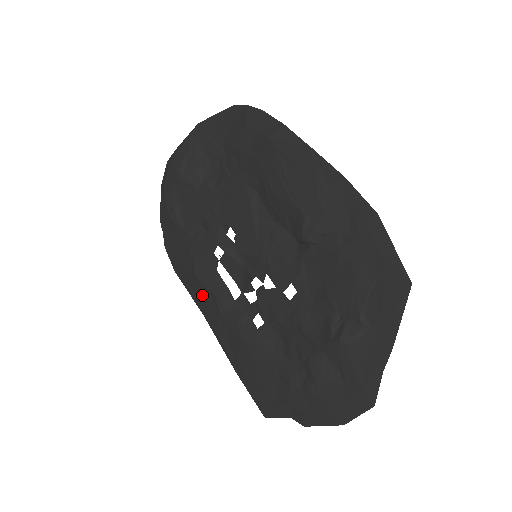
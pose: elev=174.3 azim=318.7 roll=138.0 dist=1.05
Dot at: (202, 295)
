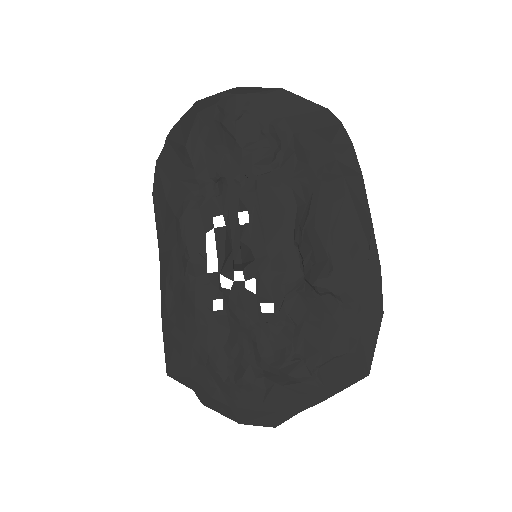
Dot at: (173, 241)
